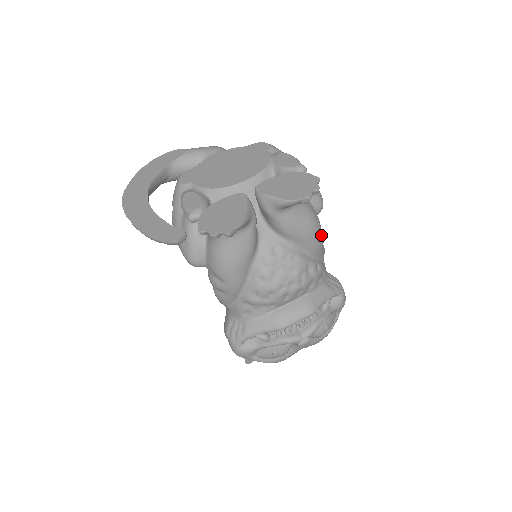
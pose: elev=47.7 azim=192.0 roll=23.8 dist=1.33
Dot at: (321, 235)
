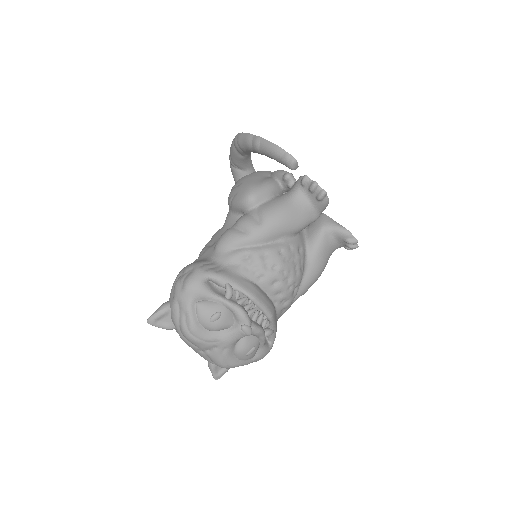
Dot at: occluded
